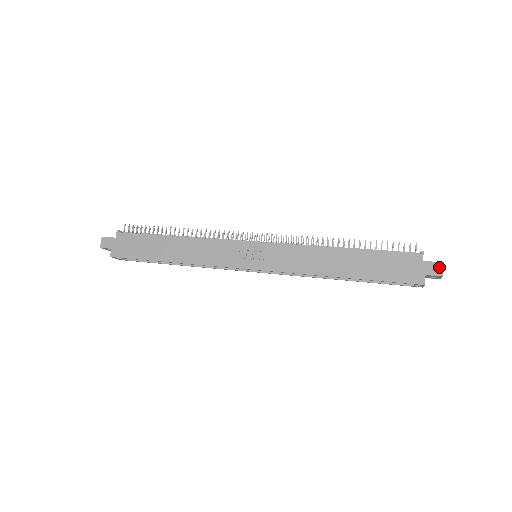
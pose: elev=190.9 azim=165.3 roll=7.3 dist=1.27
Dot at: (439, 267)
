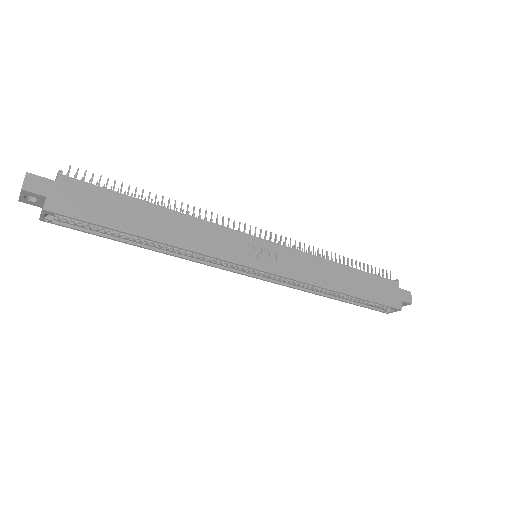
Dot at: (409, 295)
